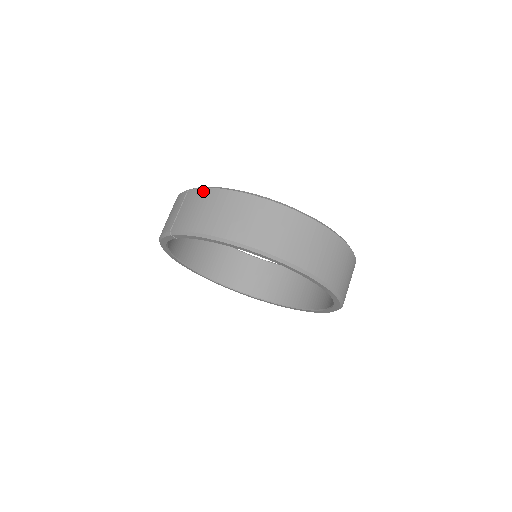
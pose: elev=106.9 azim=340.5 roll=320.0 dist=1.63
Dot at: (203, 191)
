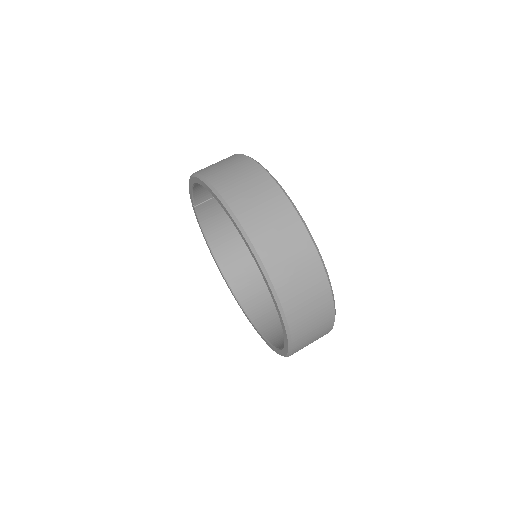
Dot at: occluded
